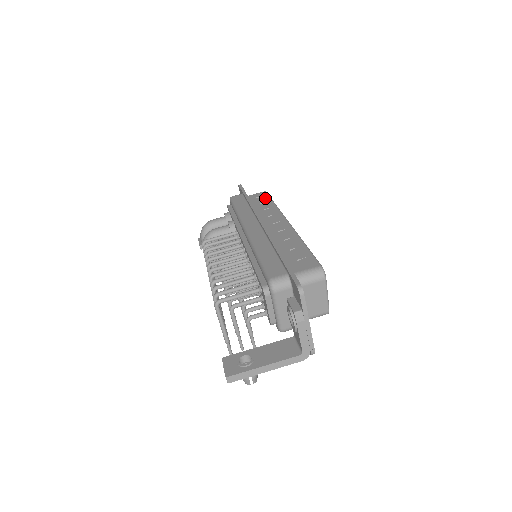
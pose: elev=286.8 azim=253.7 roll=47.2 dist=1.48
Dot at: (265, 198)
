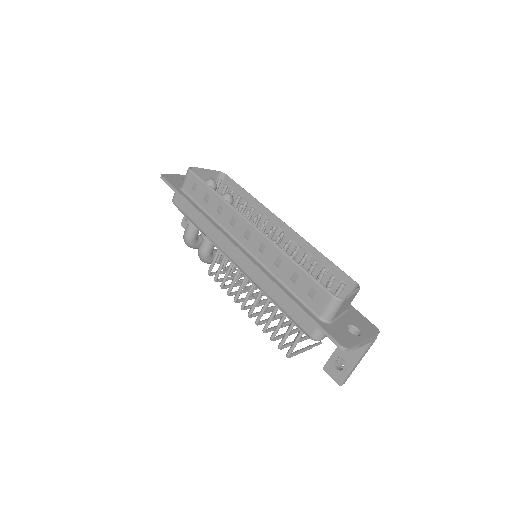
Dot at: (200, 187)
